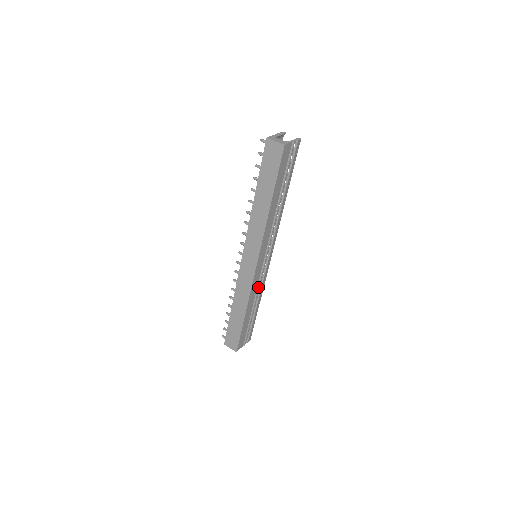
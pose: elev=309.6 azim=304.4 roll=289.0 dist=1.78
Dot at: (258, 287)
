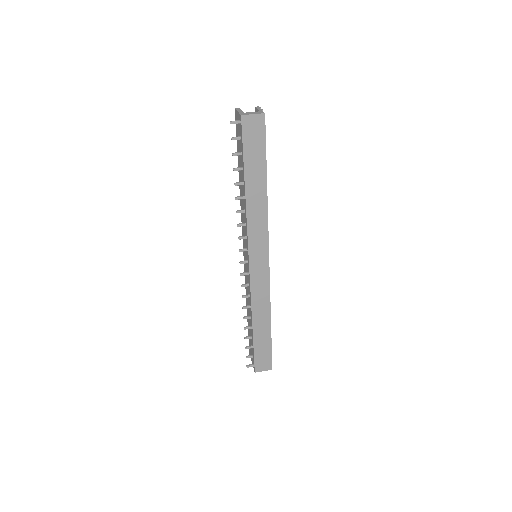
Dot at: occluded
